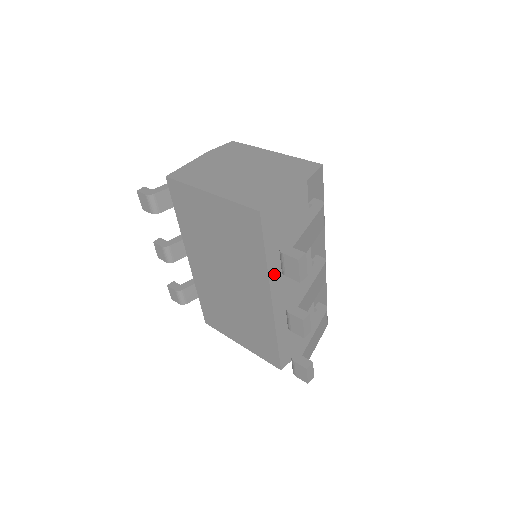
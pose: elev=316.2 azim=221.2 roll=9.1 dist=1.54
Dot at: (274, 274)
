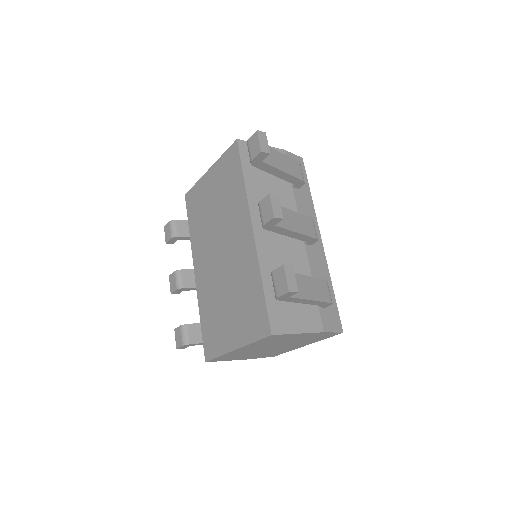
Dot at: (254, 202)
